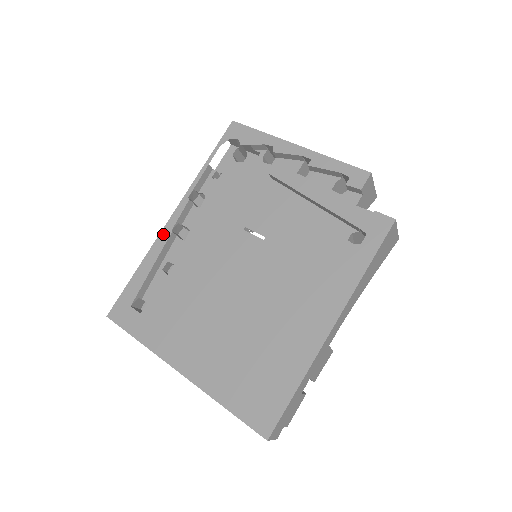
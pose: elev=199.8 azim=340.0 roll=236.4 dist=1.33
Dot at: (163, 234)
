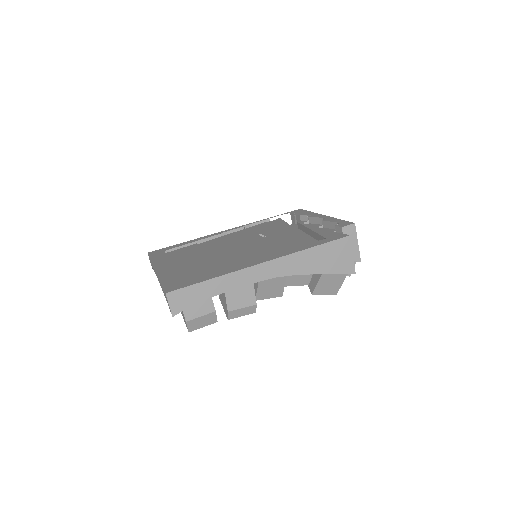
Dot at: (215, 234)
